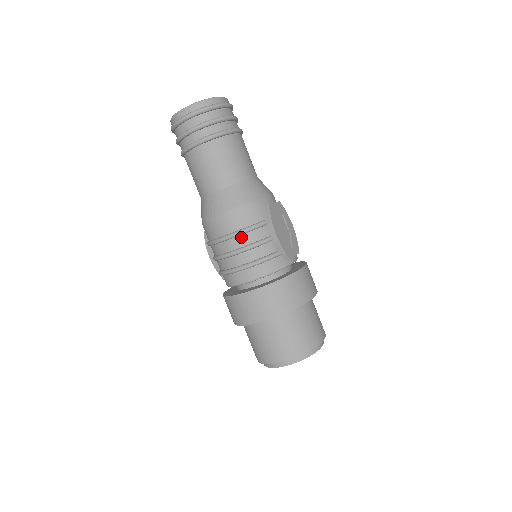
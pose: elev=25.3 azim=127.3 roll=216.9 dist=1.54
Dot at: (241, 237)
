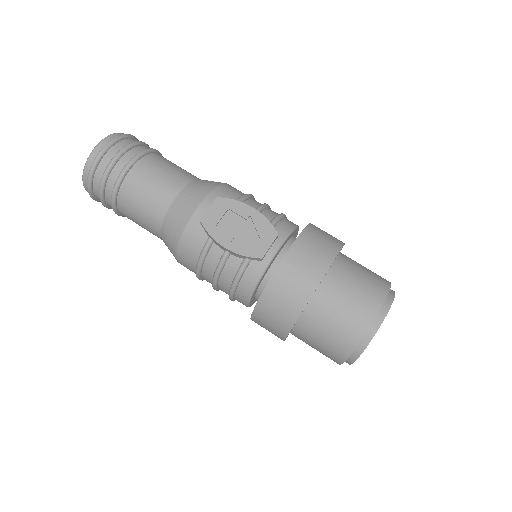
Dot at: (204, 269)
